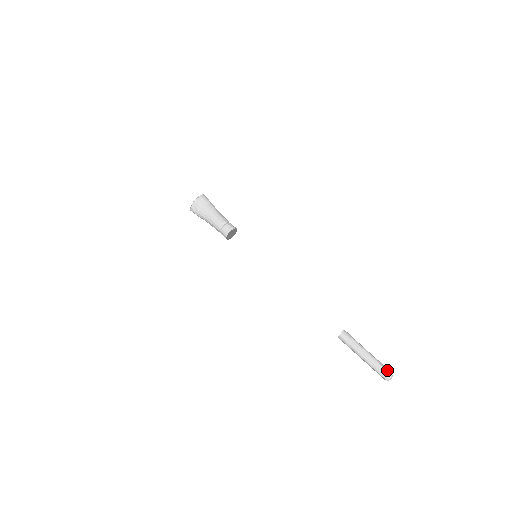
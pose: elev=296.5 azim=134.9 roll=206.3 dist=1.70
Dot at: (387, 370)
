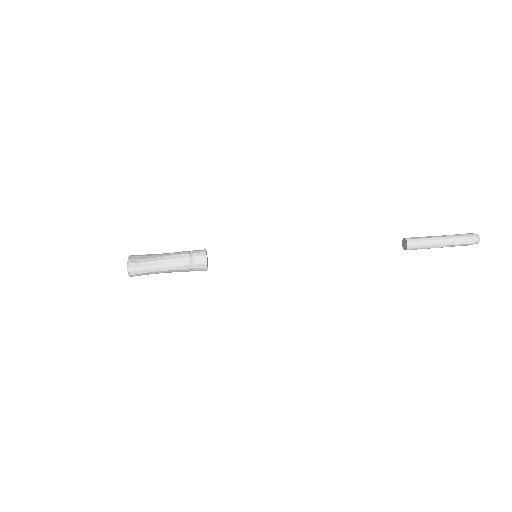
Dot at: (466, 234)
